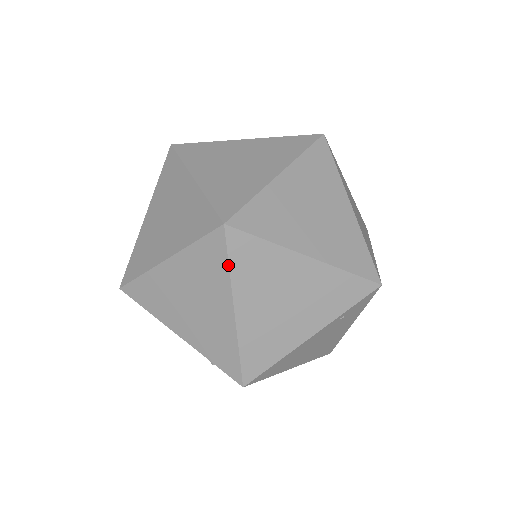
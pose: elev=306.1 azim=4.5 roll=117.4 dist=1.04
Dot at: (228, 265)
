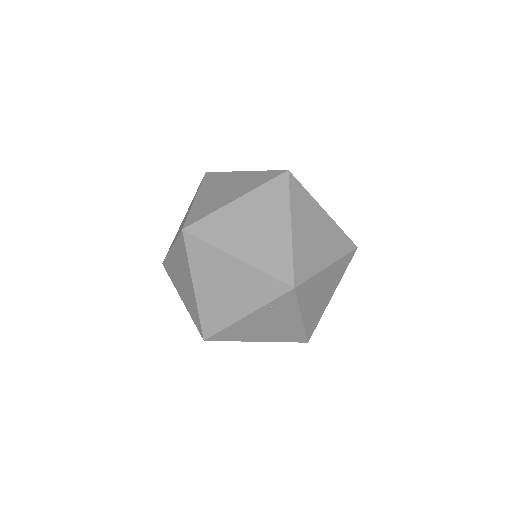
Dot at: (187, 256)
